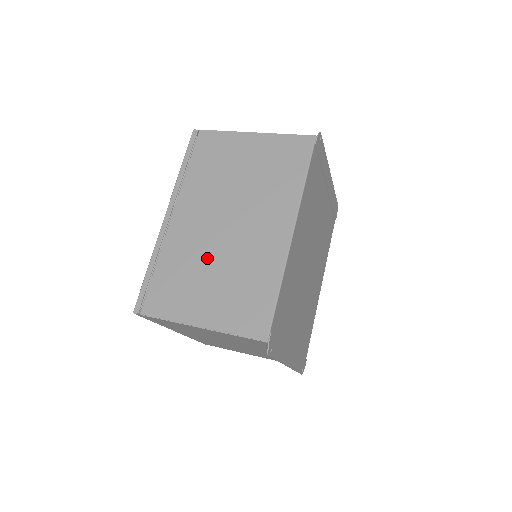
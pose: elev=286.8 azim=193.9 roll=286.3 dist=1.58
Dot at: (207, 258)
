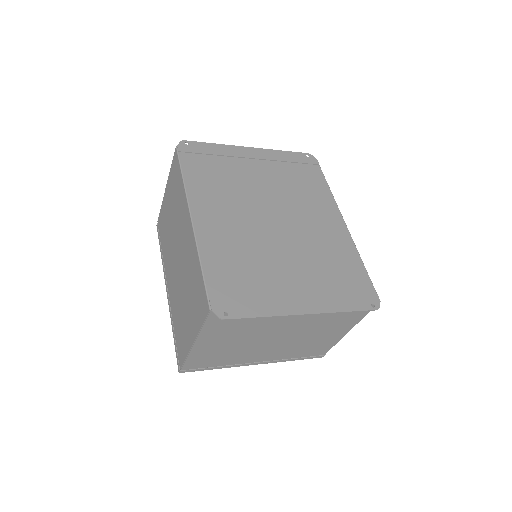
Dot at: (180, 293)
